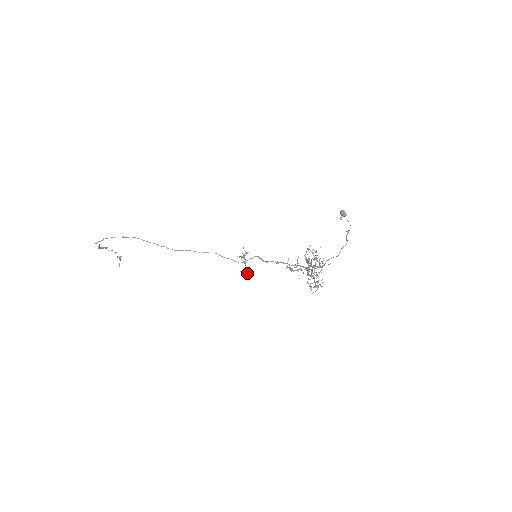
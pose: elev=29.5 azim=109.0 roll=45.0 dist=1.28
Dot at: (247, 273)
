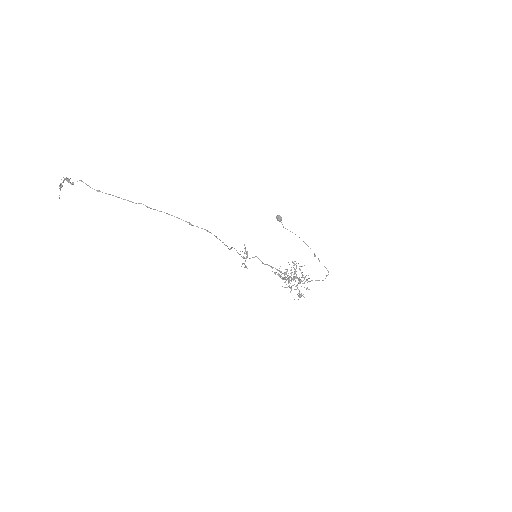
Dot at: occluded
